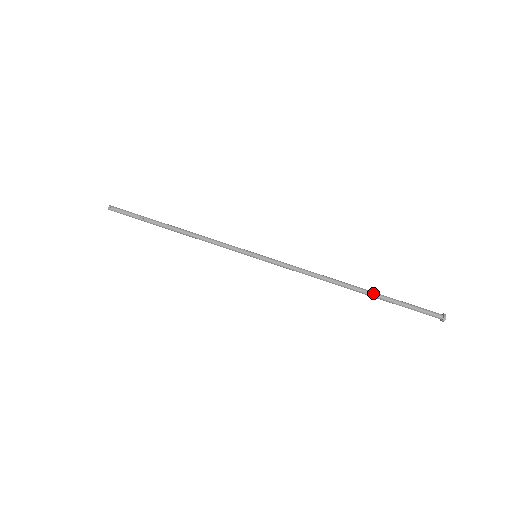
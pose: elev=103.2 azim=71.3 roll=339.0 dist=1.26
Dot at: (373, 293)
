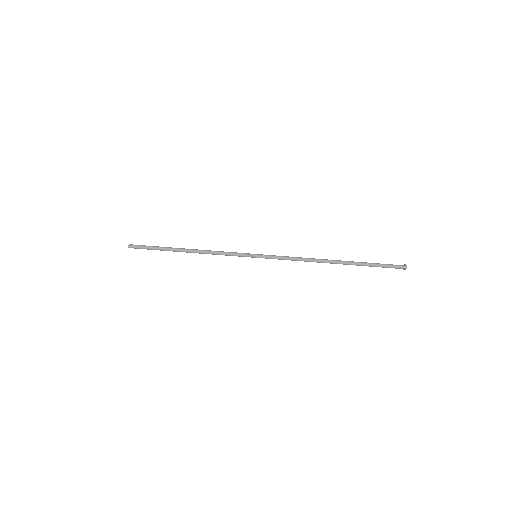
Dot at: (350, 263)
